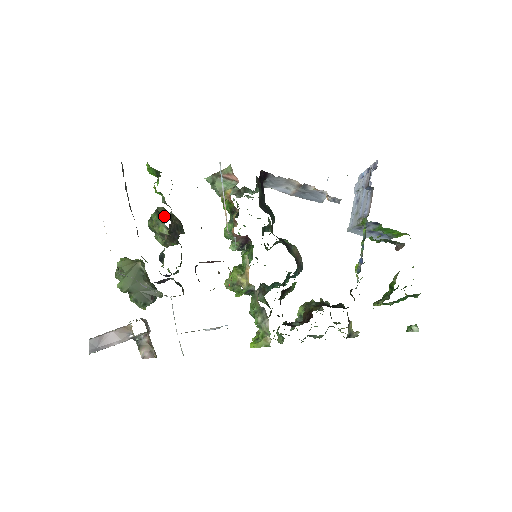
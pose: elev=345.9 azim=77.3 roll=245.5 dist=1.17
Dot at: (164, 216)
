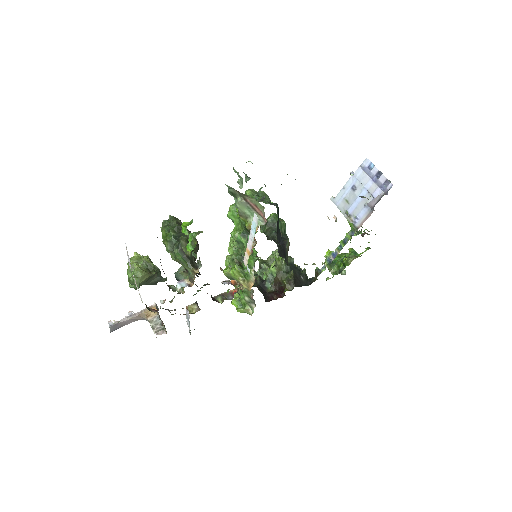
Dot at: (192, 264)
